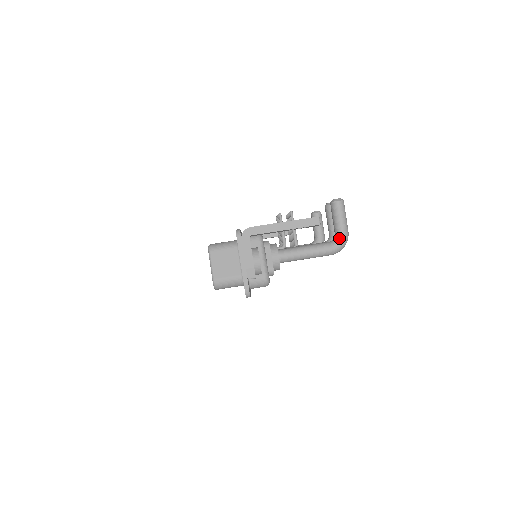
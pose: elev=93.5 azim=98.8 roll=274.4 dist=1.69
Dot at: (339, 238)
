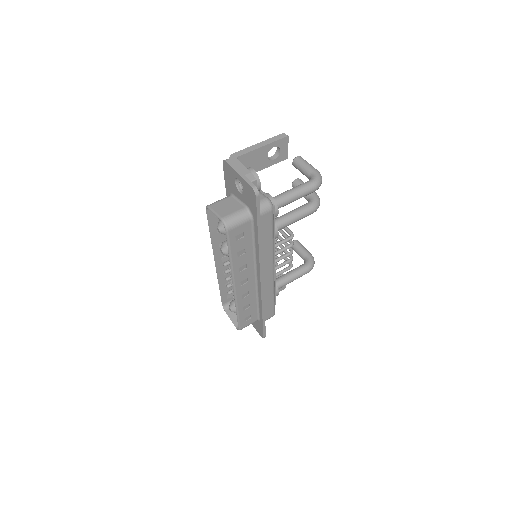
Dot at: (313, 174)
